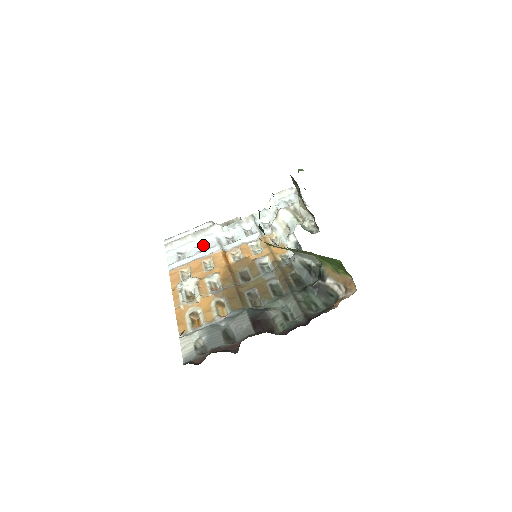
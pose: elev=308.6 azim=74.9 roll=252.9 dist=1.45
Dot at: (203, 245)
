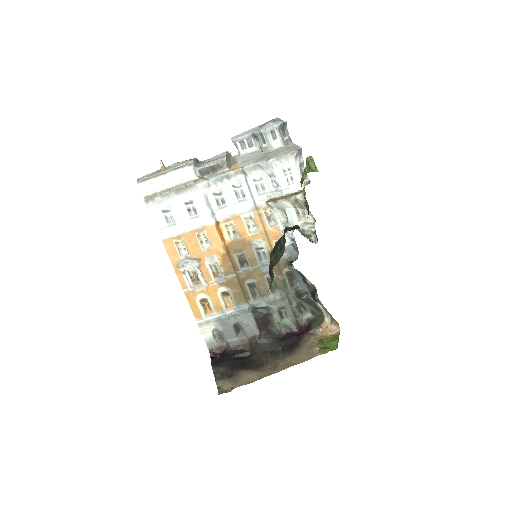
Dot at: (190, 205)
